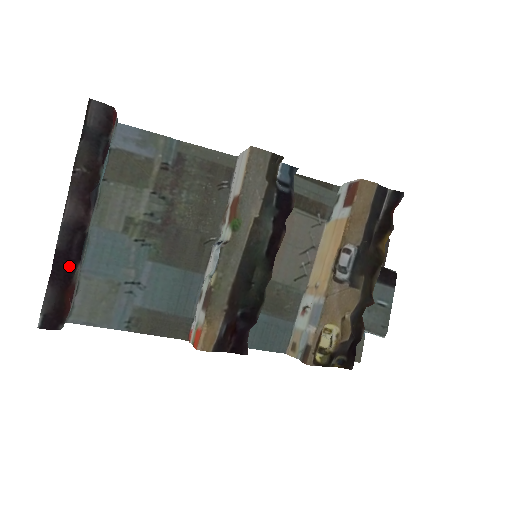
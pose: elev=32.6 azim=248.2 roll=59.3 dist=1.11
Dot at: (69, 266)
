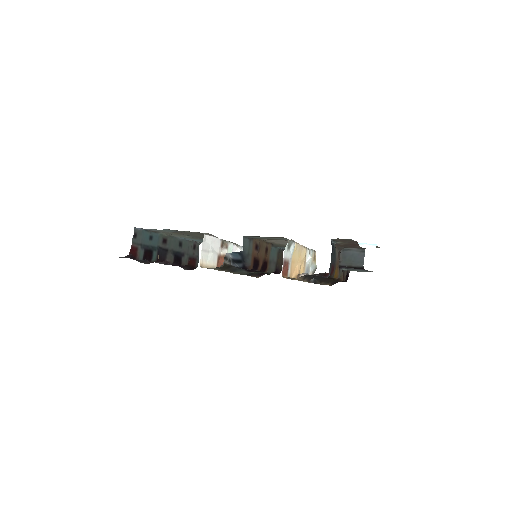
Dot at: occluded
